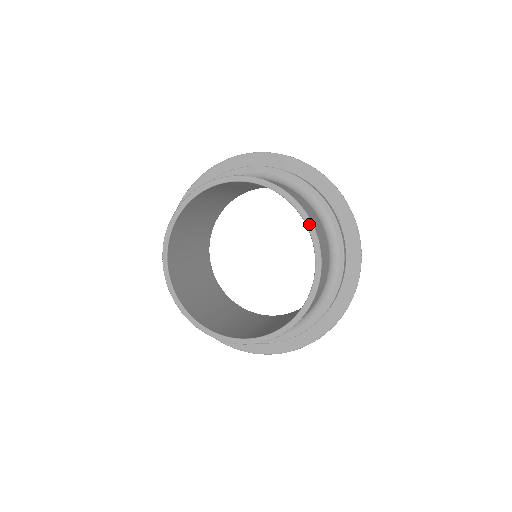
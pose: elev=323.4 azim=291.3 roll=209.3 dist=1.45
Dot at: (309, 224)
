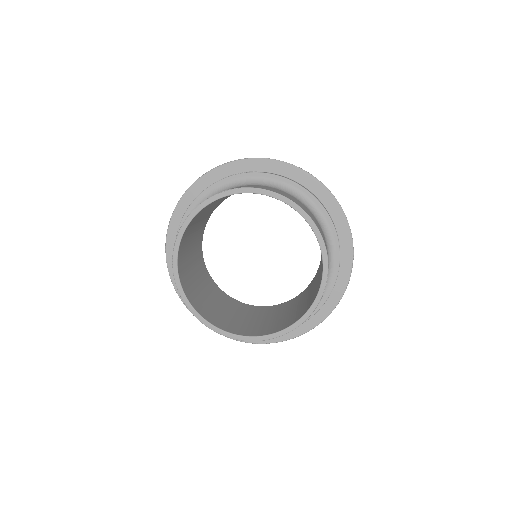
Dot at: (325, 278)
